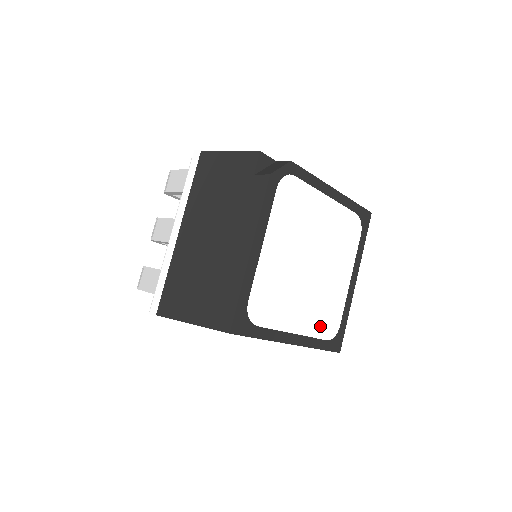
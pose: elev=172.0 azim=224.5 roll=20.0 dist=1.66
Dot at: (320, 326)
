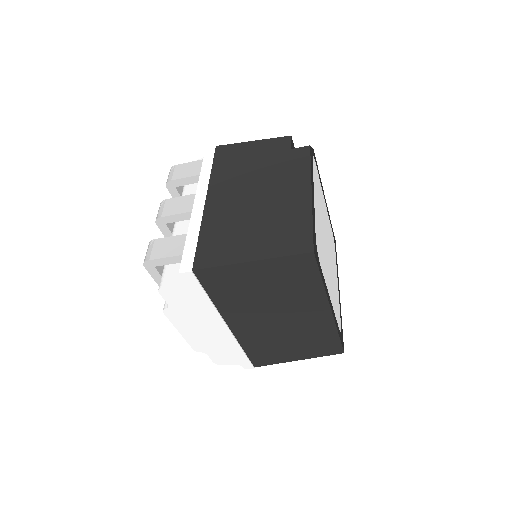
Dot at: (336, 311)
